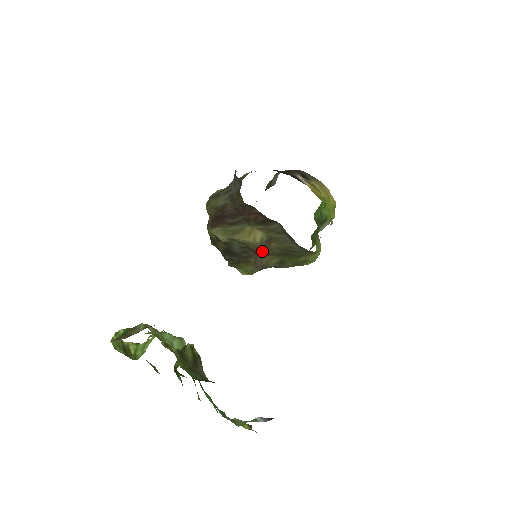
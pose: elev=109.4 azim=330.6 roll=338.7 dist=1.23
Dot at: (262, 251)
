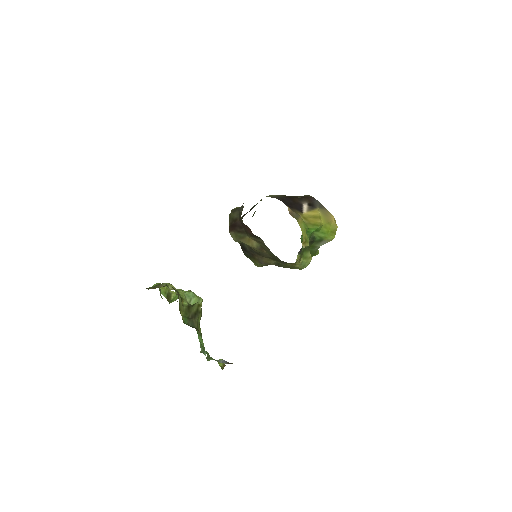
Dot at: (260, 254)
